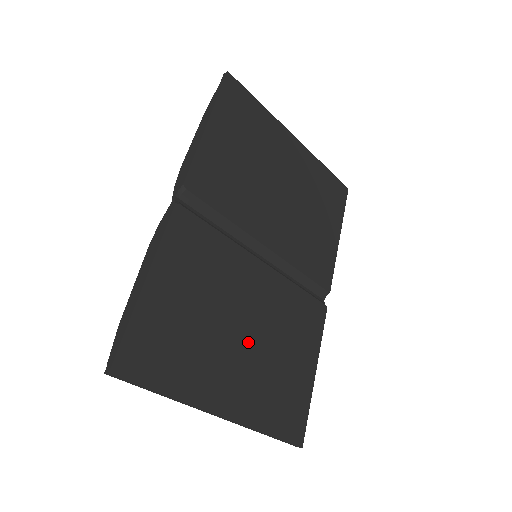
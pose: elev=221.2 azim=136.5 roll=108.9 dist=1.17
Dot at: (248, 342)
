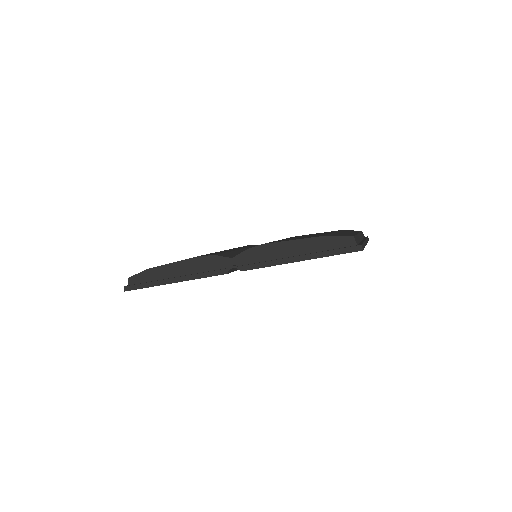
Dot at: occluded
